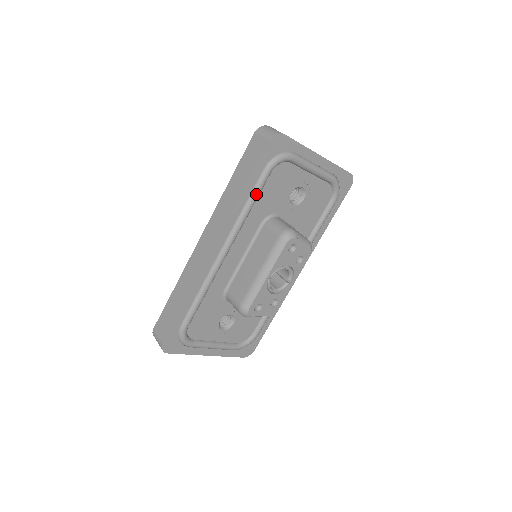
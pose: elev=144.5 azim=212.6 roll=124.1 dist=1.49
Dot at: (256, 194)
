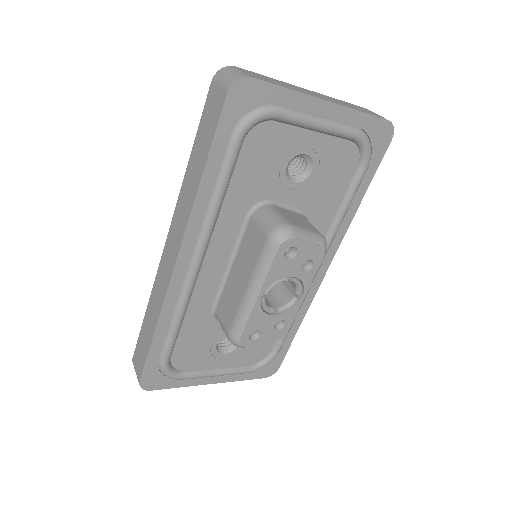
Dot at: (224, 178)
